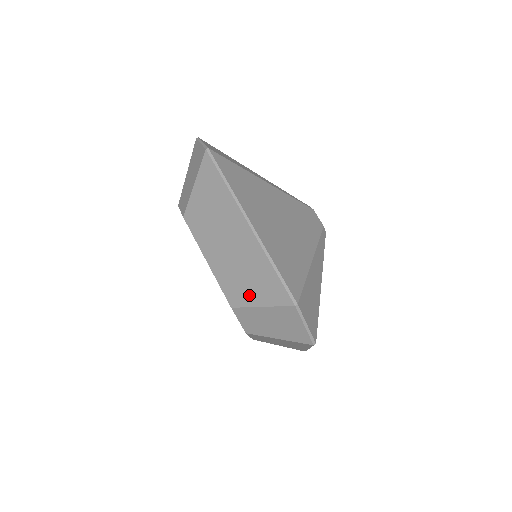
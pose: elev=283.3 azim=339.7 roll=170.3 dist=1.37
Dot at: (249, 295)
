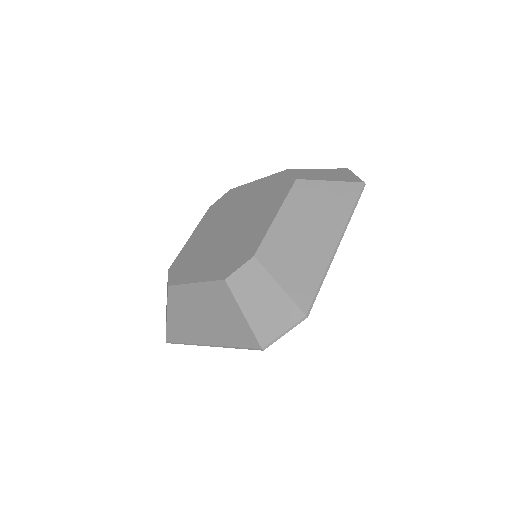
Dot at: (280, 269)
